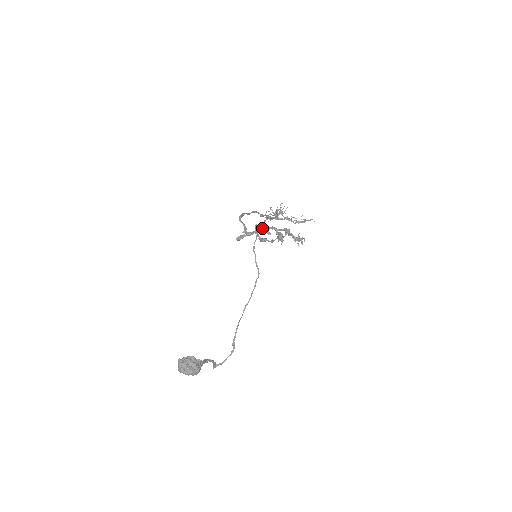
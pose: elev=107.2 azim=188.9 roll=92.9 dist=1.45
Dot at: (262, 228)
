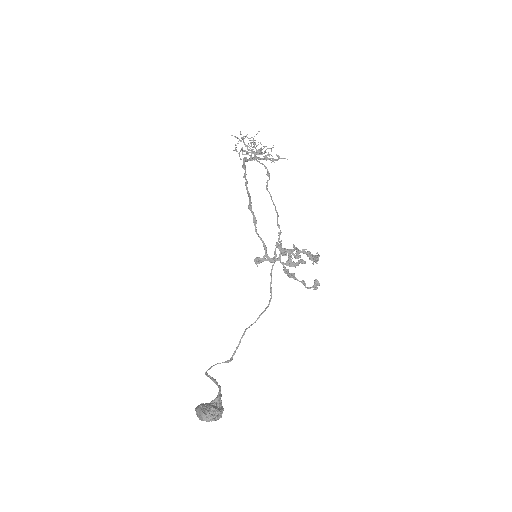
Dot at: (286, 252)
